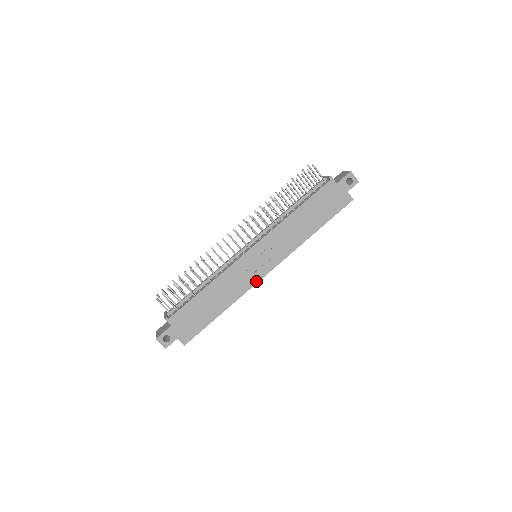
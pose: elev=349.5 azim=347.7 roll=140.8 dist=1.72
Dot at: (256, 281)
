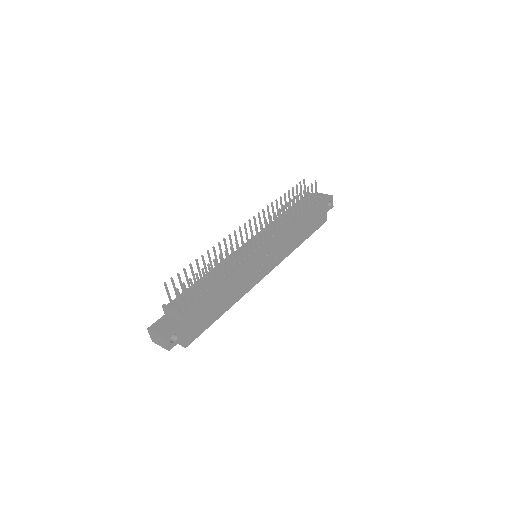
Dot at: (256, 282)
